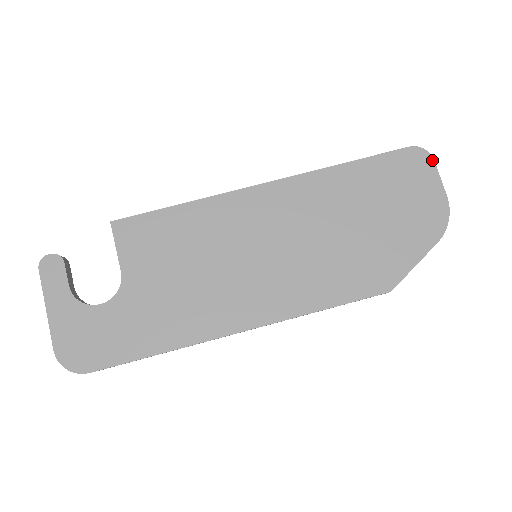
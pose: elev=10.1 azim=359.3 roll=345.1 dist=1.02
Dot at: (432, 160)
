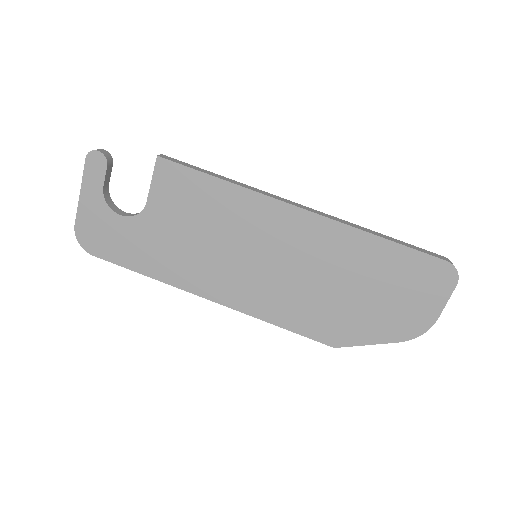
Dot at: (455, 284)
